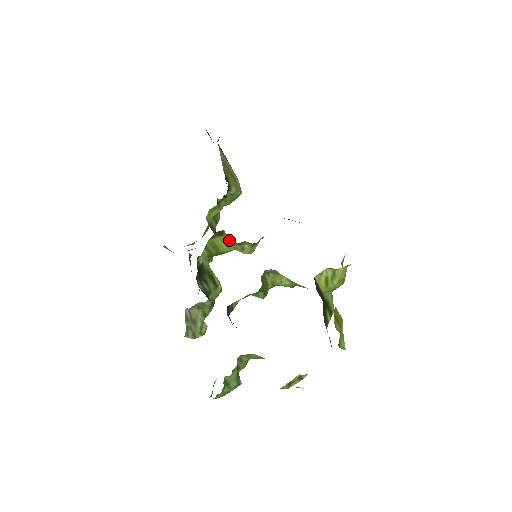
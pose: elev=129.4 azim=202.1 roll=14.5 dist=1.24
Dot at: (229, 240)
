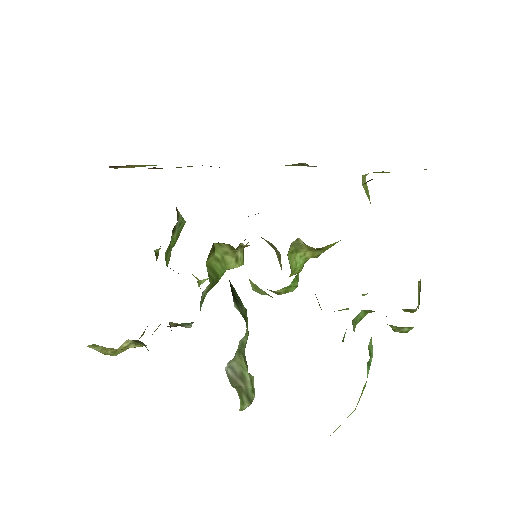
Dot at: (221, 256)
